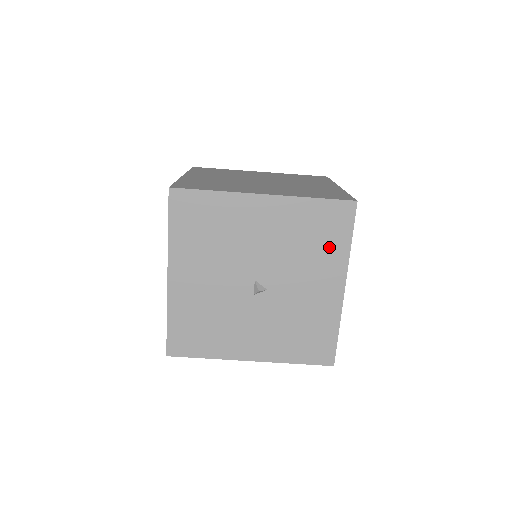
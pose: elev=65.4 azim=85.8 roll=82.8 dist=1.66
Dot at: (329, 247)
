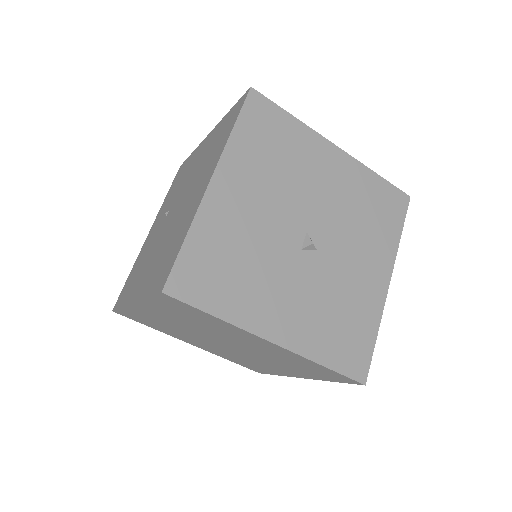
Dot at: (382, 230)
